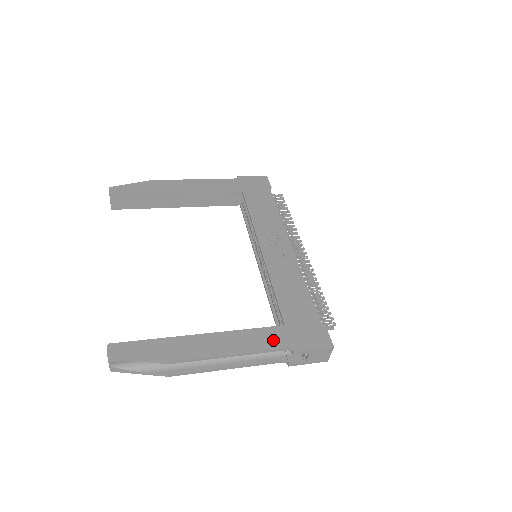
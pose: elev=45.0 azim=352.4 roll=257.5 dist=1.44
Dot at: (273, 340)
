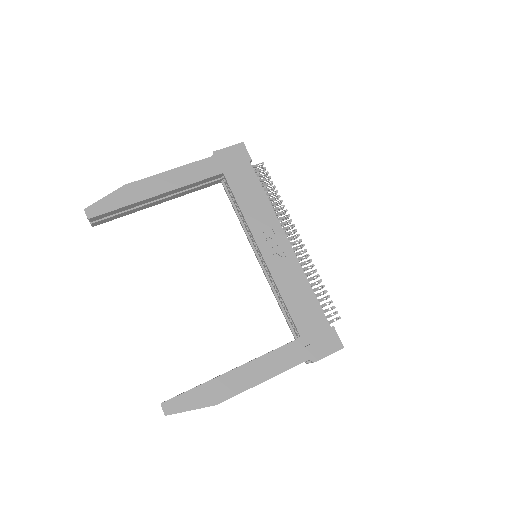
Dot at: (294, 356)
